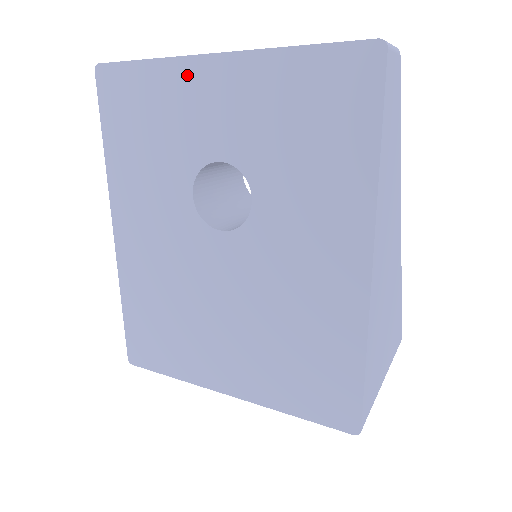
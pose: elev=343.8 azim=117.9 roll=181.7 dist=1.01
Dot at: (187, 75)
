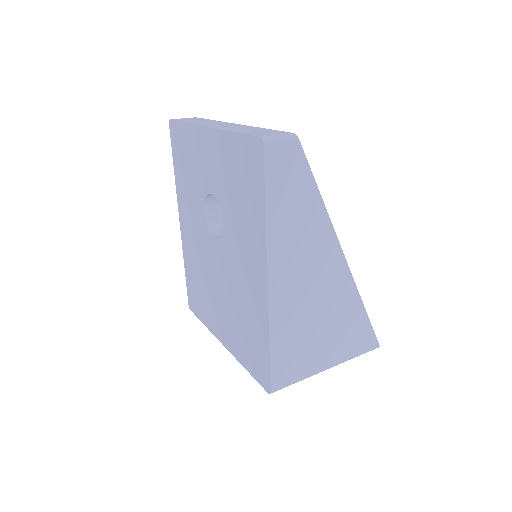
Dot at: (198, 137)
